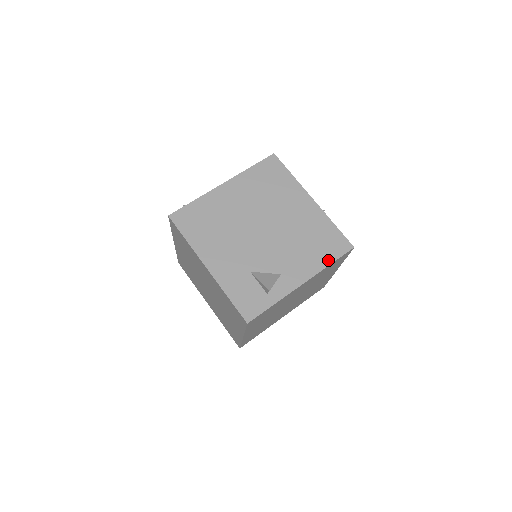
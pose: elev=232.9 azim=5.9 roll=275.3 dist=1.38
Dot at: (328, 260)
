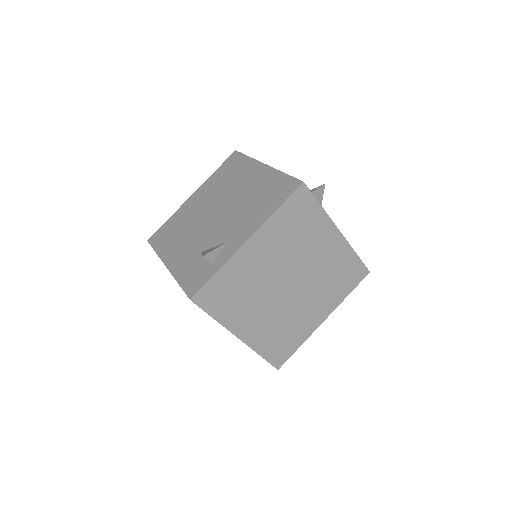
Dot at: (275, 207)
